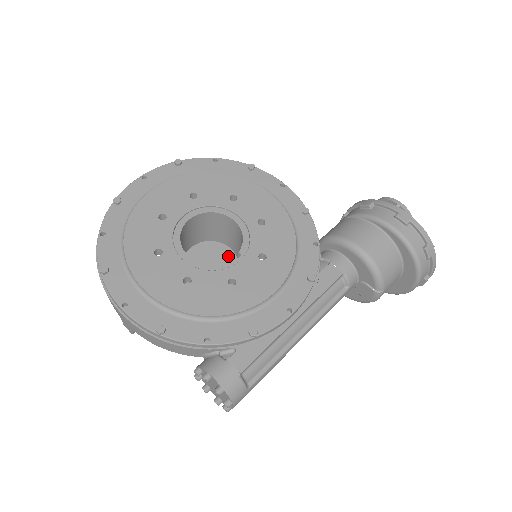
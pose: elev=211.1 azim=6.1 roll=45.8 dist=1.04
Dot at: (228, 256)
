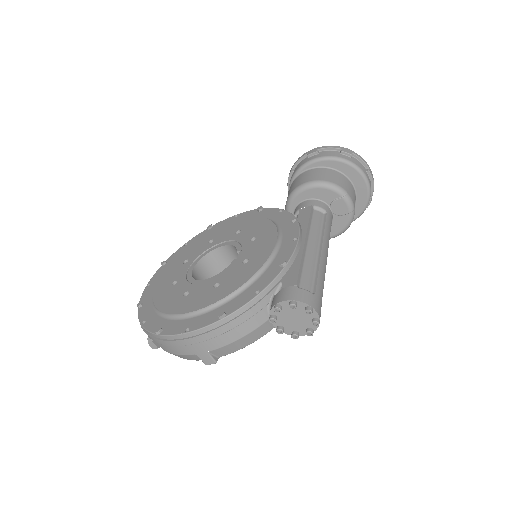
Dot at: occluded
